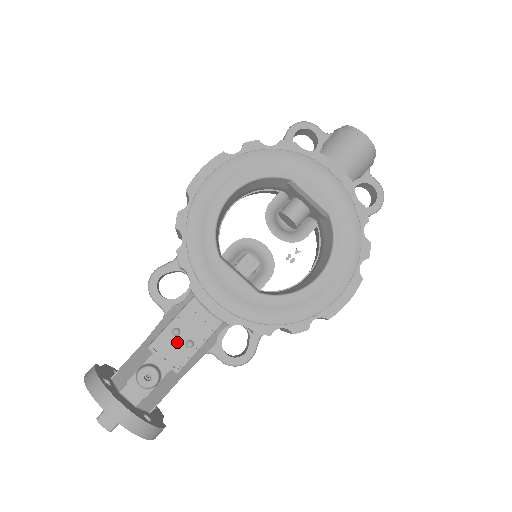
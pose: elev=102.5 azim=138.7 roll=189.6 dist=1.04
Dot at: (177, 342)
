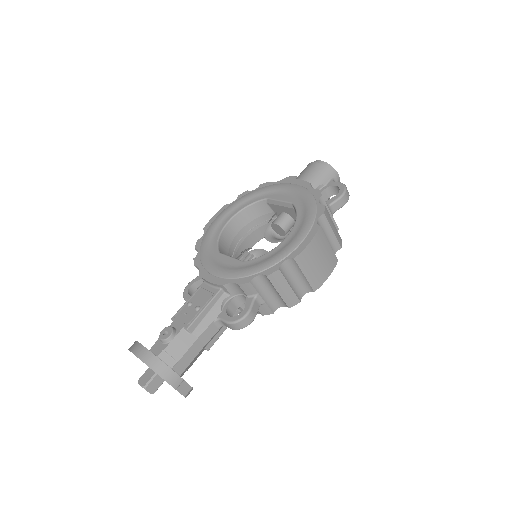
Dot at: (189, 310)
